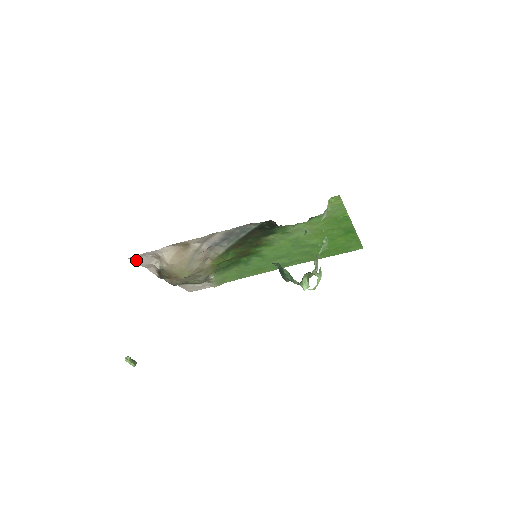
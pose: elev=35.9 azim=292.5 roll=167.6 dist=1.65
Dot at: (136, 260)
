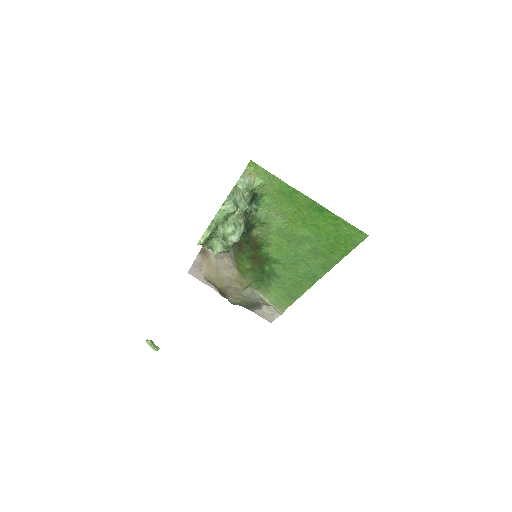
Dot at: (195, 276)
